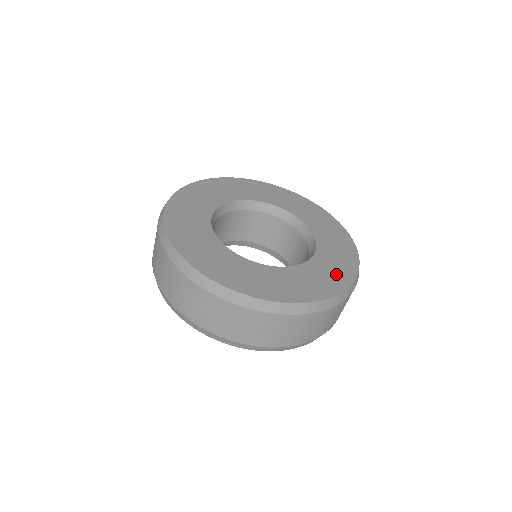
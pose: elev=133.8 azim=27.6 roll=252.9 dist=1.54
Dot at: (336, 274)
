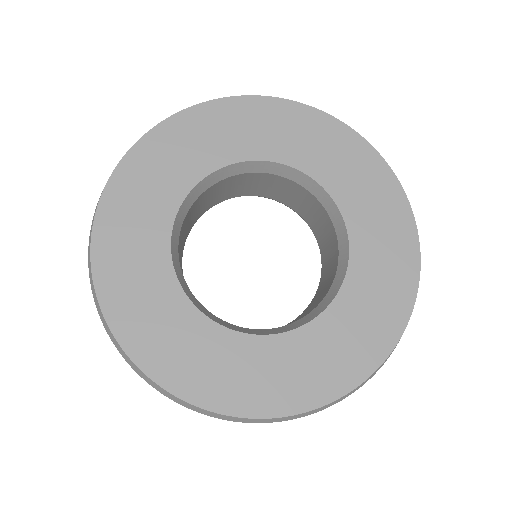
Dot at: (319, 374)
